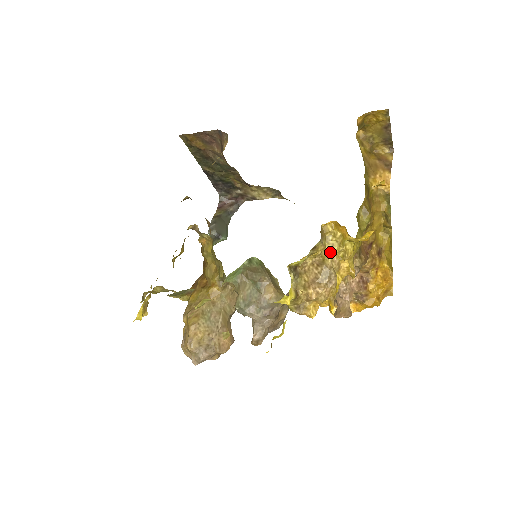
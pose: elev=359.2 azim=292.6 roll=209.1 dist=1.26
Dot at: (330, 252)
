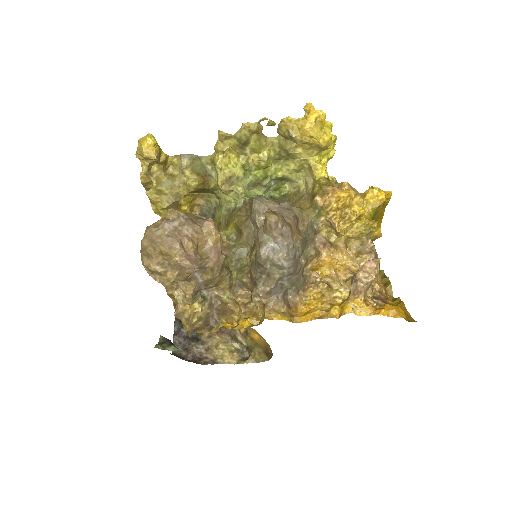
Dot at: occluded
